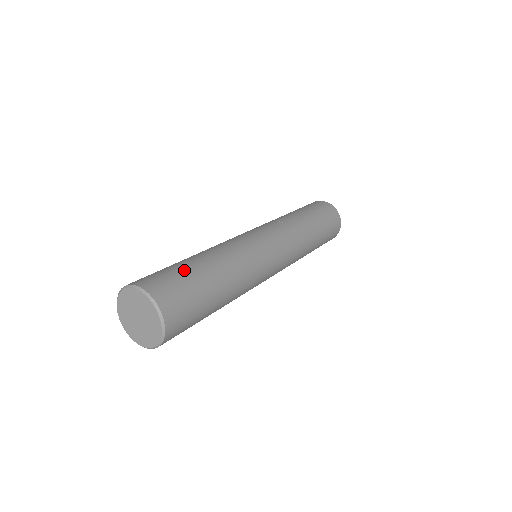
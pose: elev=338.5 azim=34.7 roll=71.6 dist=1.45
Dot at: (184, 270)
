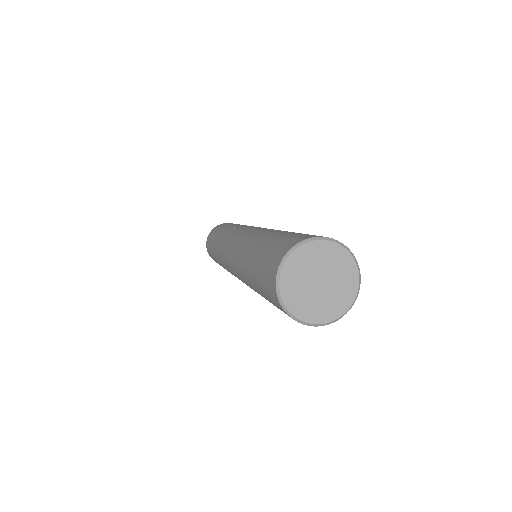
Dot at: occluded
